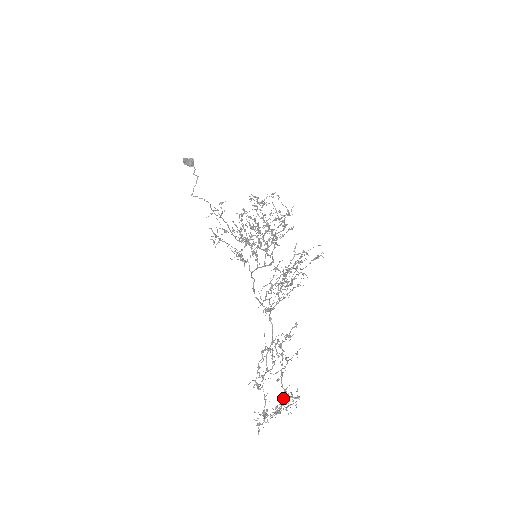
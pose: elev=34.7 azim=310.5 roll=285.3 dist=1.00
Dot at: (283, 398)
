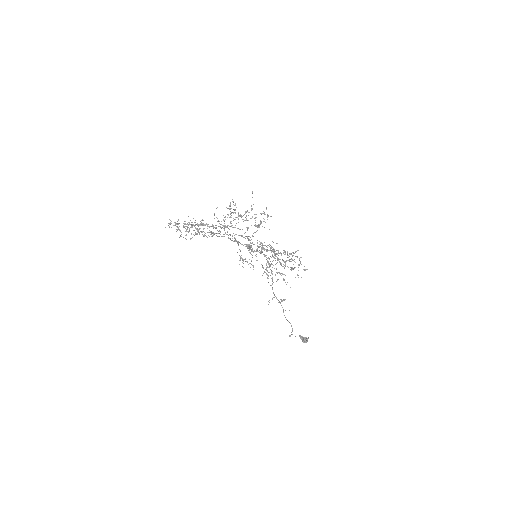
Dot at: (194, 225)
